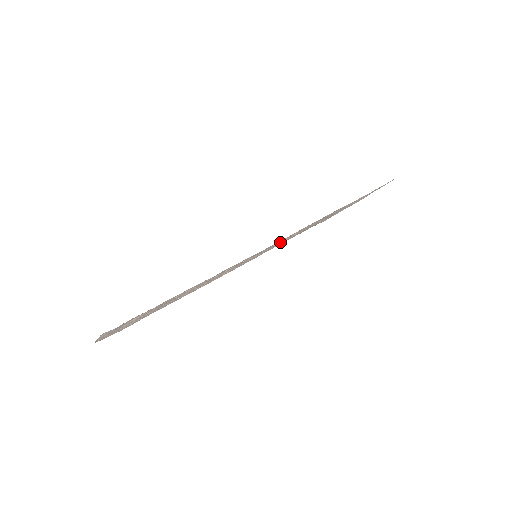
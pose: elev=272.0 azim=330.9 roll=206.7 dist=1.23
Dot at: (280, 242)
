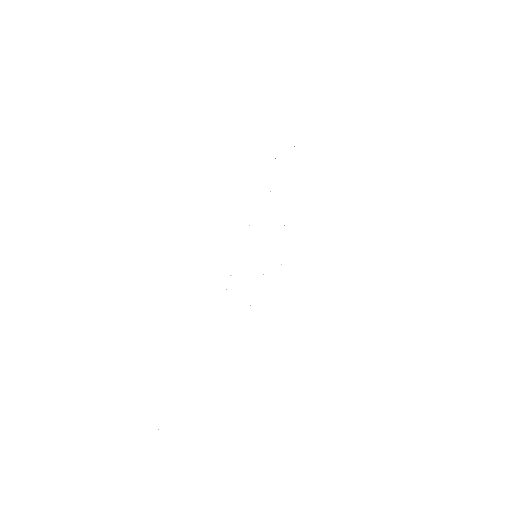
Dot at: occluded
